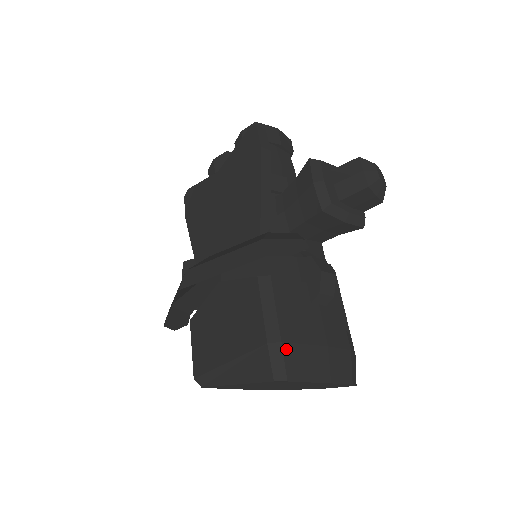
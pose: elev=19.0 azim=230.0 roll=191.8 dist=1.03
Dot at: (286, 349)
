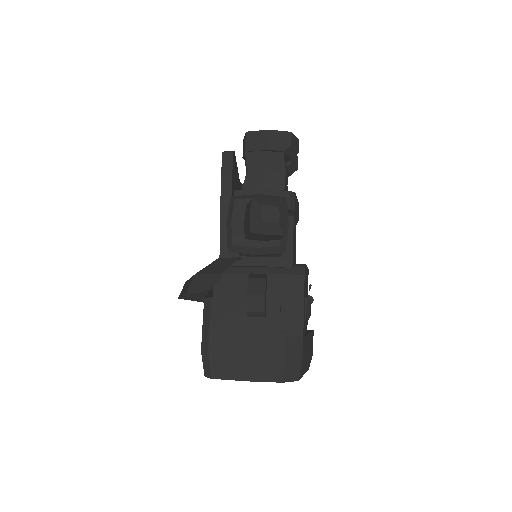
Dot at: (212, 356)
